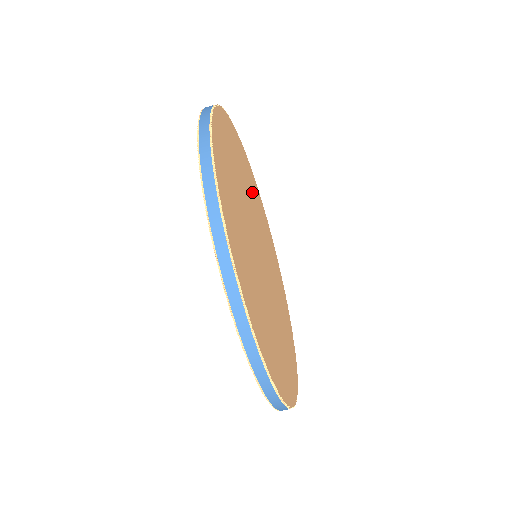
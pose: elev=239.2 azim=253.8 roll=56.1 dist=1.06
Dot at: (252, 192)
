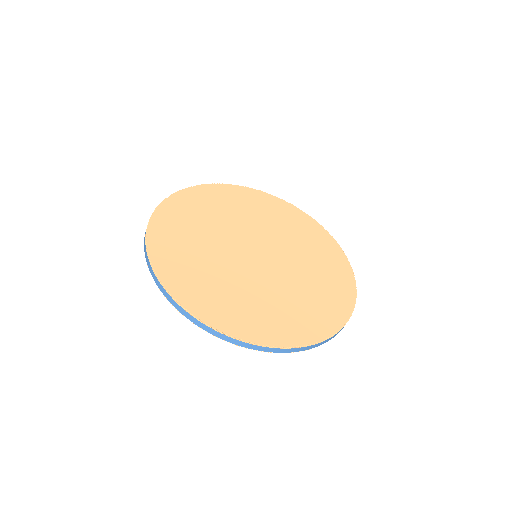
Dot at: (202, 220)
